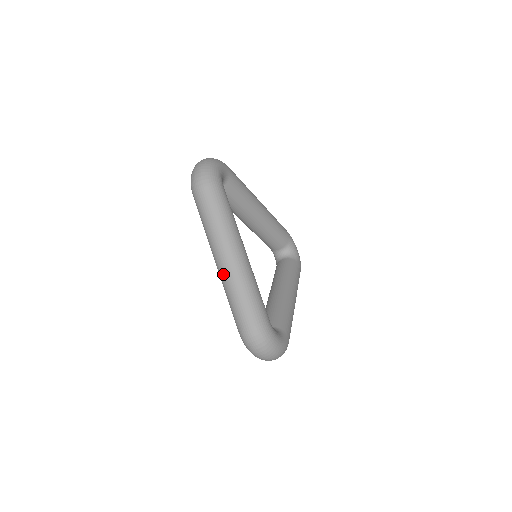
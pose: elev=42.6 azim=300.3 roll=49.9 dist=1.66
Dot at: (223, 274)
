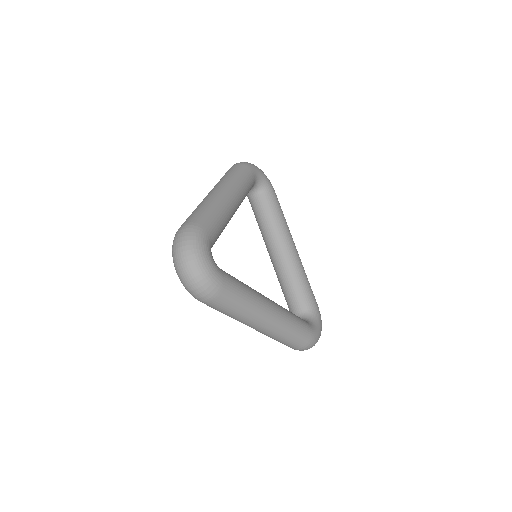
Dot at: occluded
